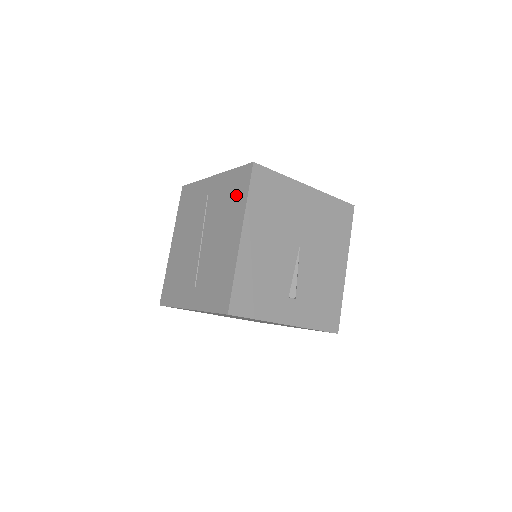
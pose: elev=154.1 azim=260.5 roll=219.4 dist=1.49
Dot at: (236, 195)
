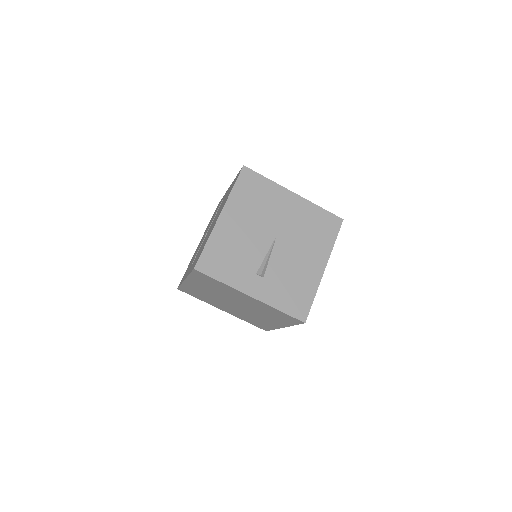
Dot at: occluded
